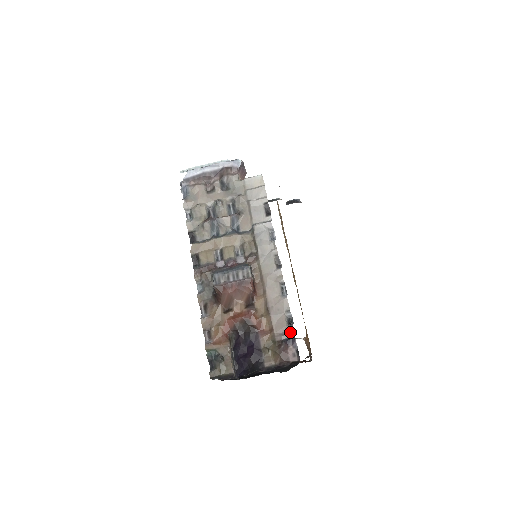
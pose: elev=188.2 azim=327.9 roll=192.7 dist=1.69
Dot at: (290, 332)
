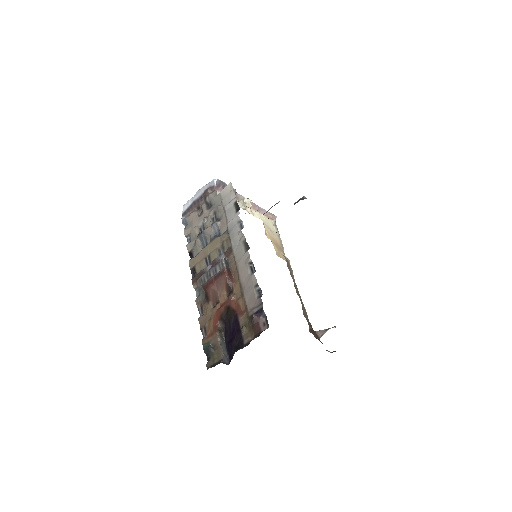
Dot at: (259, 304)
